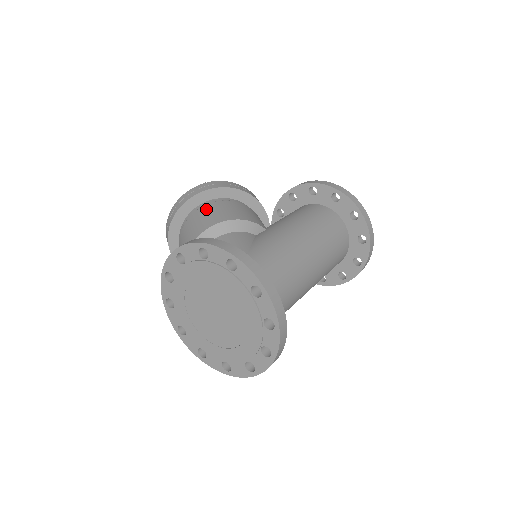
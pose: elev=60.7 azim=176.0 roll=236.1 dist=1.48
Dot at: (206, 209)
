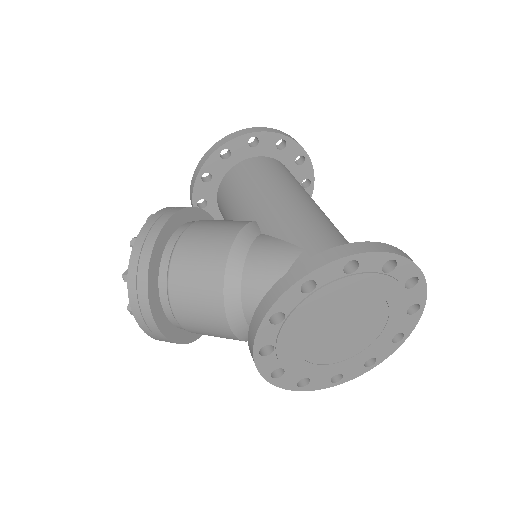
Dot at: (182, 259)
